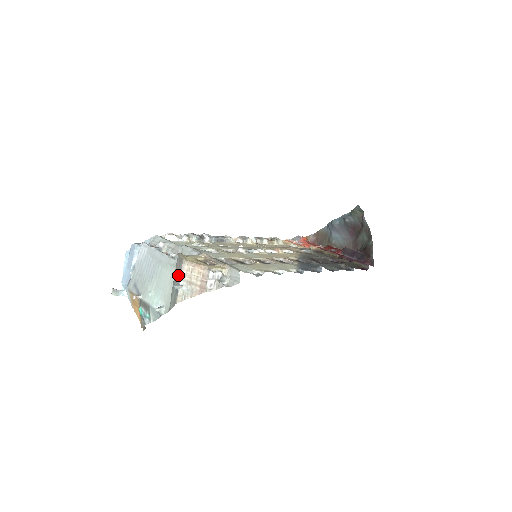
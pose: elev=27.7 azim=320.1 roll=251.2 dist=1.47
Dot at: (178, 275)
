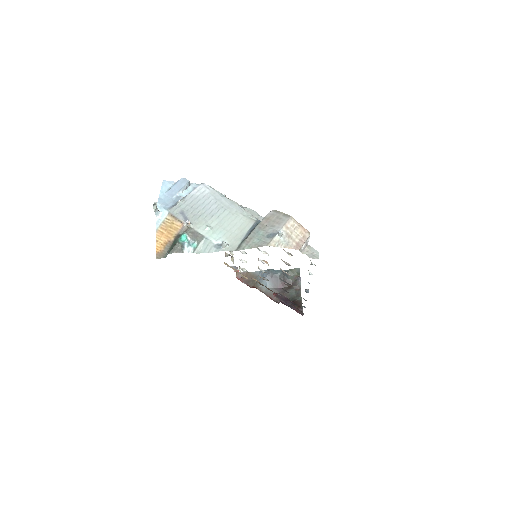
Dot at: (274, 225)
